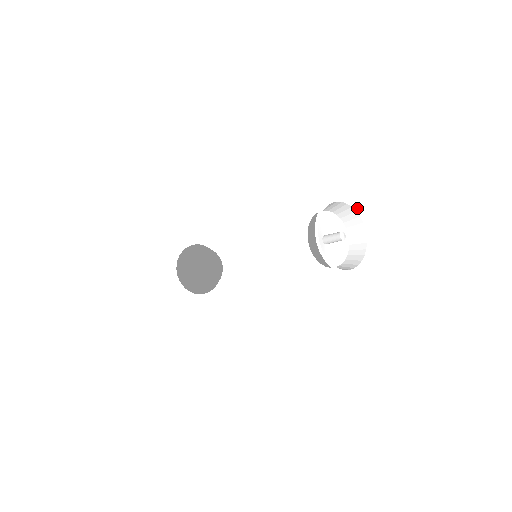
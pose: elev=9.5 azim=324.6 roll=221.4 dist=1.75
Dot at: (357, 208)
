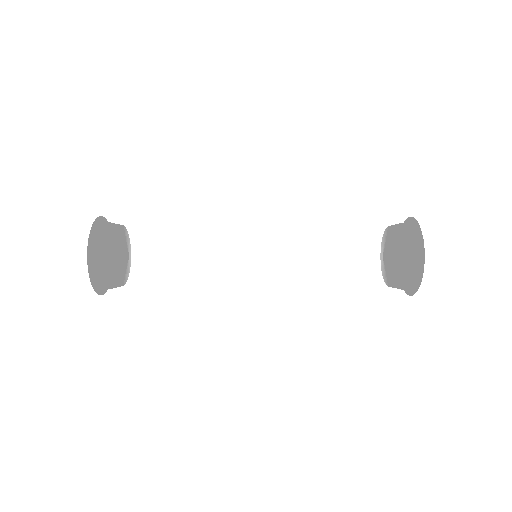
Dot at: occluded
